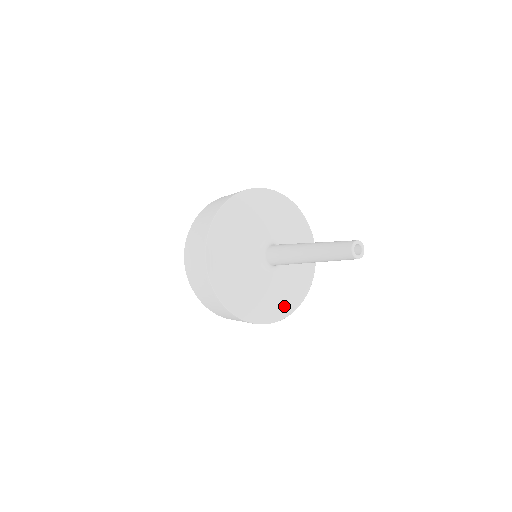
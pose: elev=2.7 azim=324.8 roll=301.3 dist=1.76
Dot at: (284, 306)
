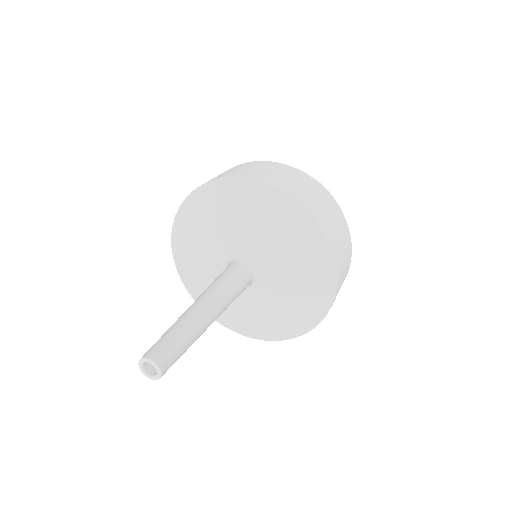
Dot at: (293, 323)
